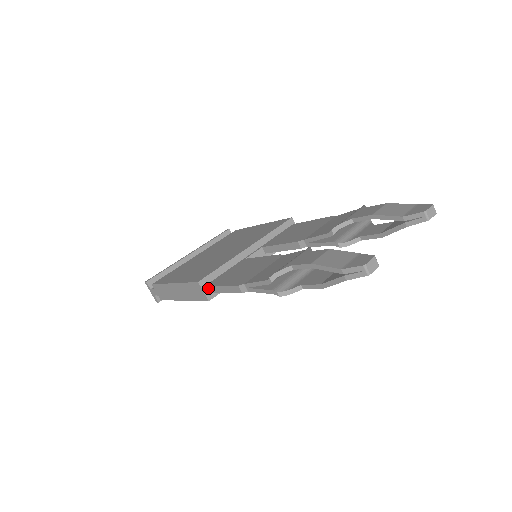
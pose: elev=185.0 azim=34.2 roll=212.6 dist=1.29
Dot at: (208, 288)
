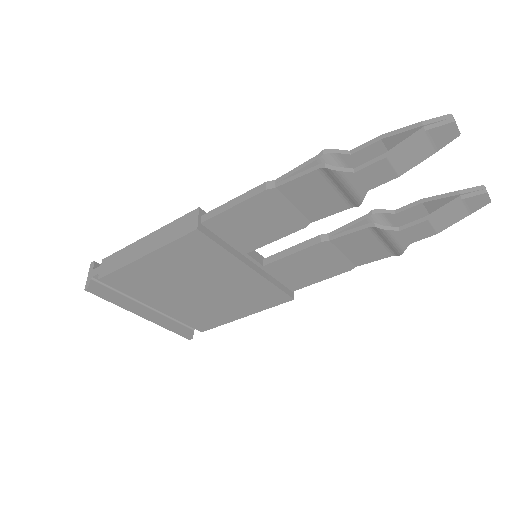
Dot at: (208, 214)
